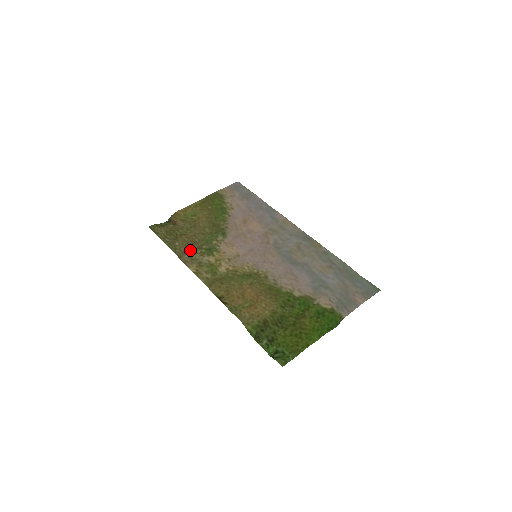
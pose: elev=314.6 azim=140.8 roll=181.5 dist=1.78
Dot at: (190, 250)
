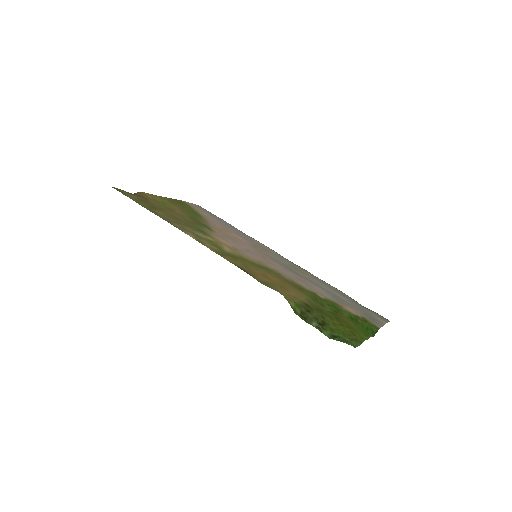
Dot at: (178, 222)
